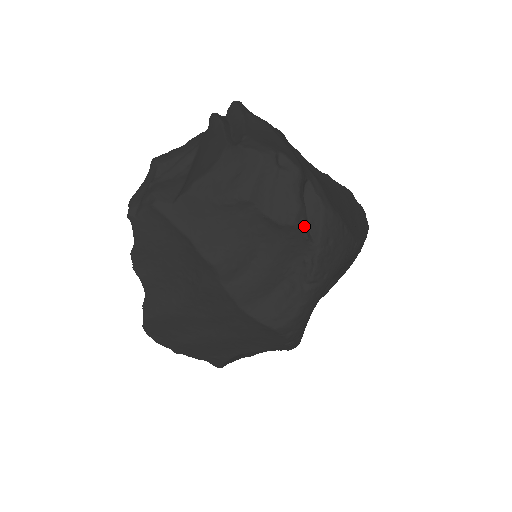
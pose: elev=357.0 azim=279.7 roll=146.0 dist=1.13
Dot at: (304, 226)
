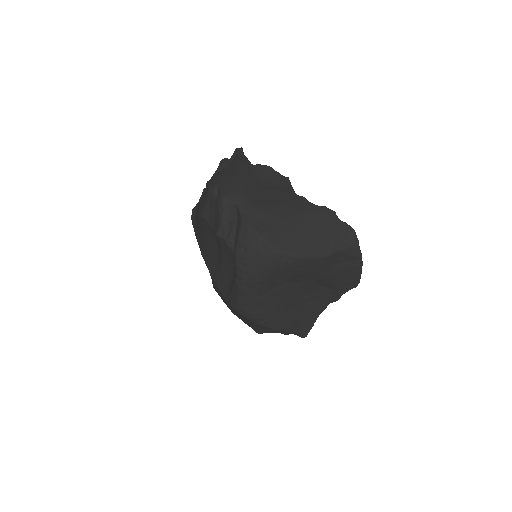
Dot at: (224, 237)
